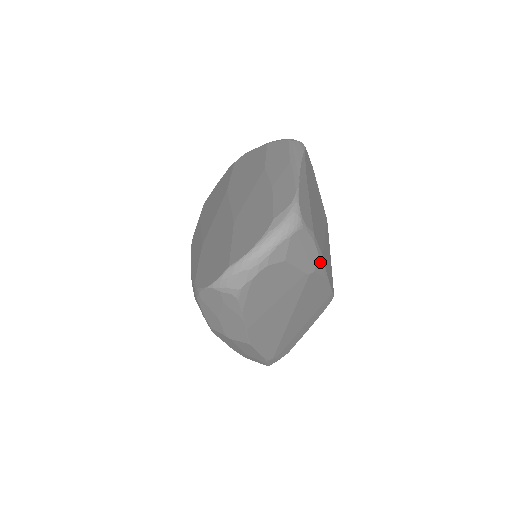
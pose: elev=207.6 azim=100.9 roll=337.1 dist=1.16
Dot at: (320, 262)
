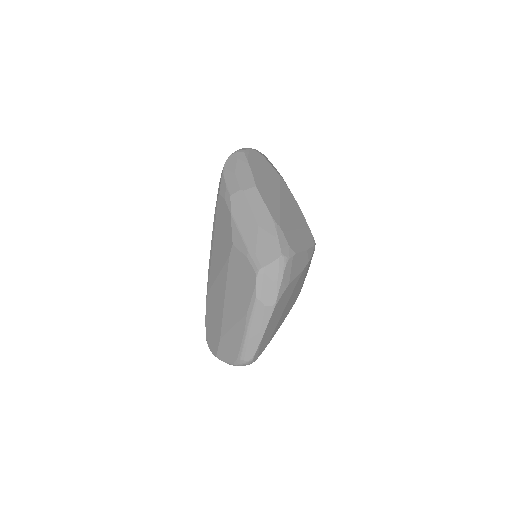
Dot at: (285, 182)
